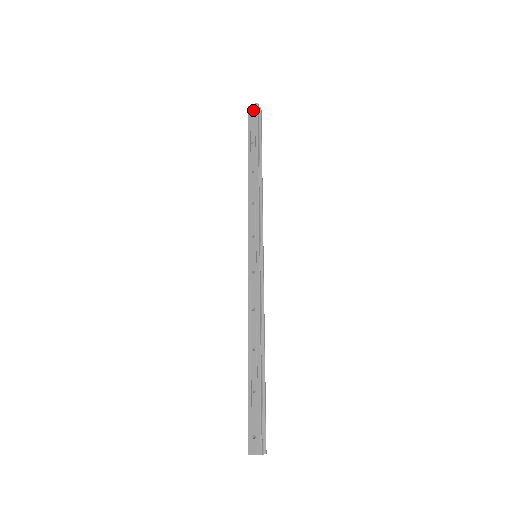
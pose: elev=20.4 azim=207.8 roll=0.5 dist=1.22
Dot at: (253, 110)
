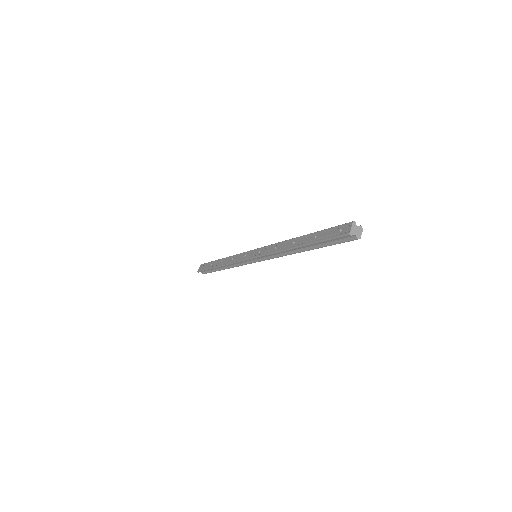
Dot at: (201, 267)
